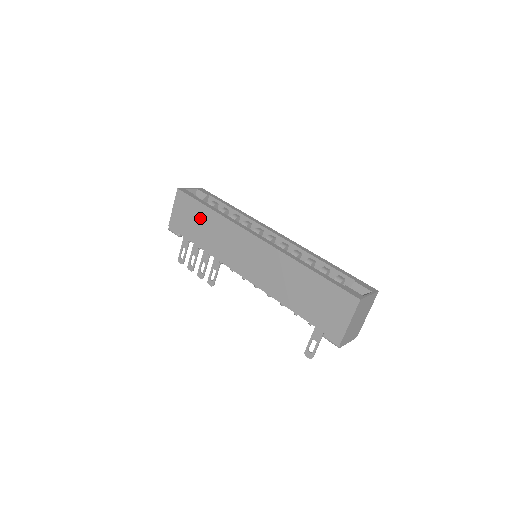
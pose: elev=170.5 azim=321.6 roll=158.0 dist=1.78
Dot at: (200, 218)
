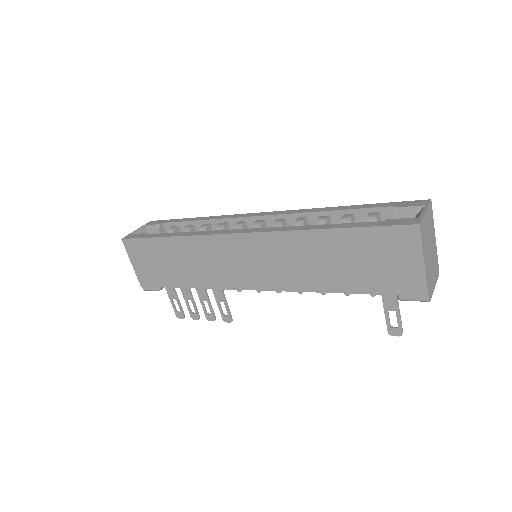
Dot at: (166, 255)
